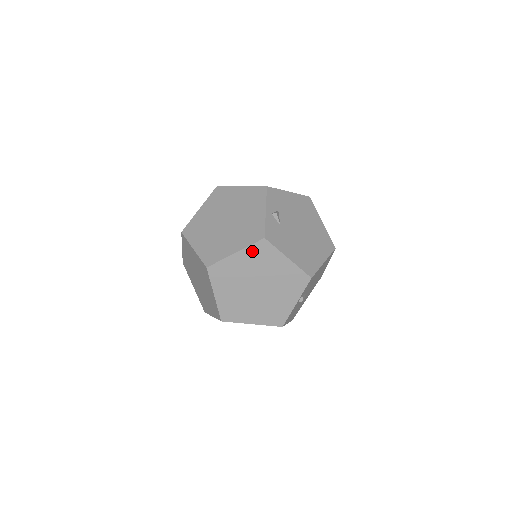
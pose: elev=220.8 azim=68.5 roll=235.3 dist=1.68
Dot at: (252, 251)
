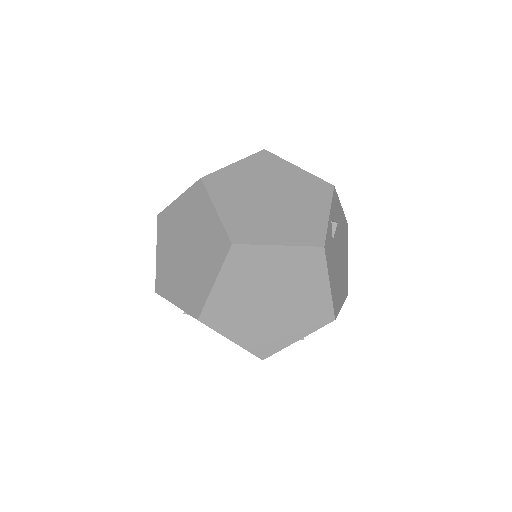
Dot at: (299, 254)
